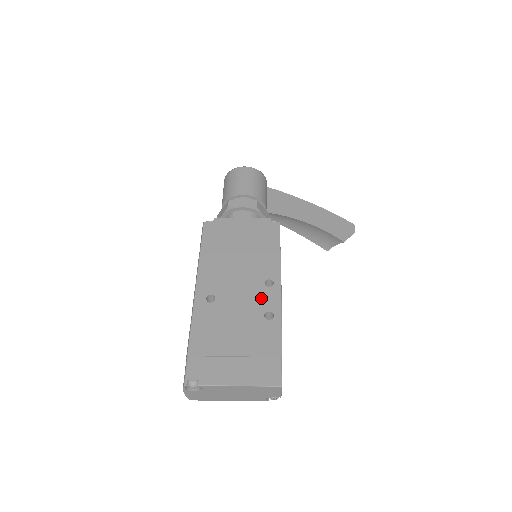
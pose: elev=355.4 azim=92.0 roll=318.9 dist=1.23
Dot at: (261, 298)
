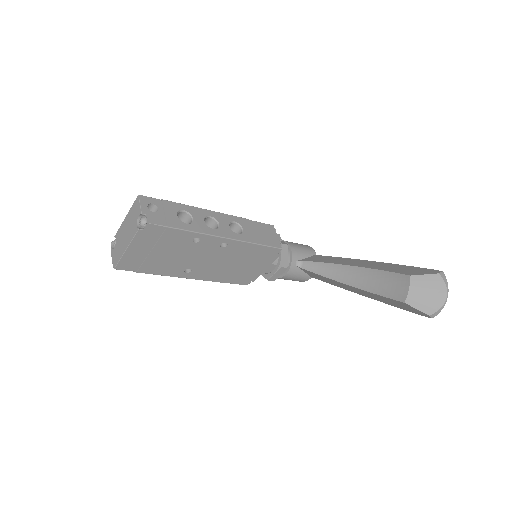
Dot at: occluded
